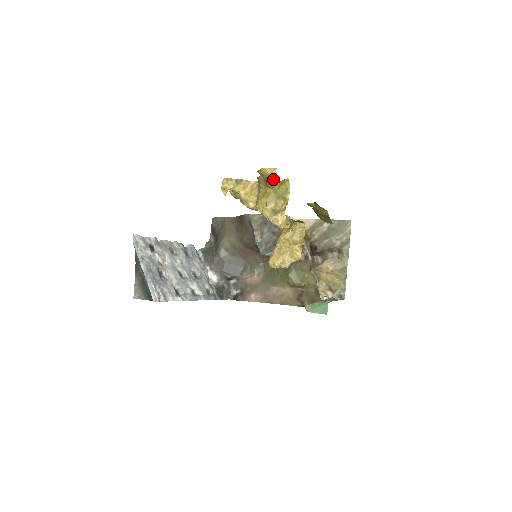
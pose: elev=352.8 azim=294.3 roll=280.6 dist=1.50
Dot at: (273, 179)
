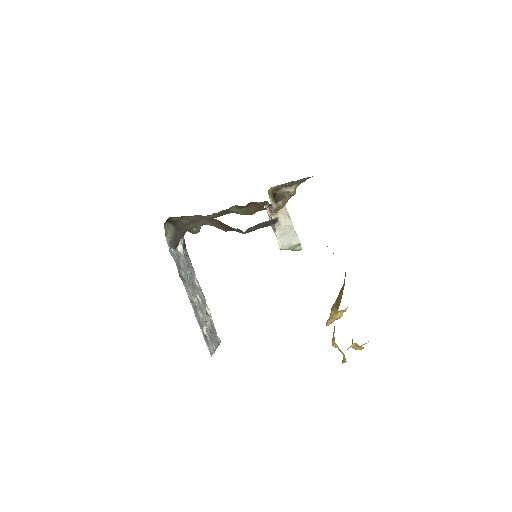
Dot at: occluded
